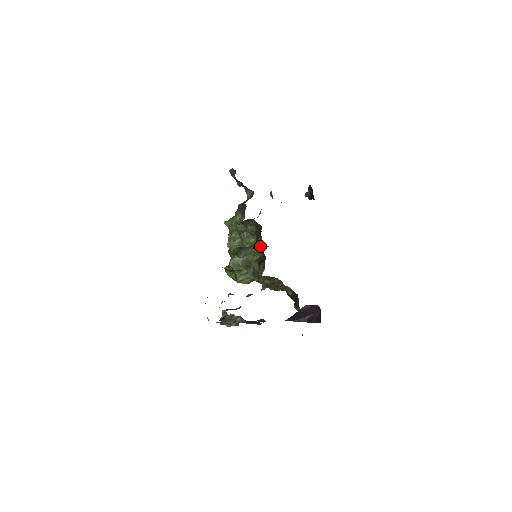
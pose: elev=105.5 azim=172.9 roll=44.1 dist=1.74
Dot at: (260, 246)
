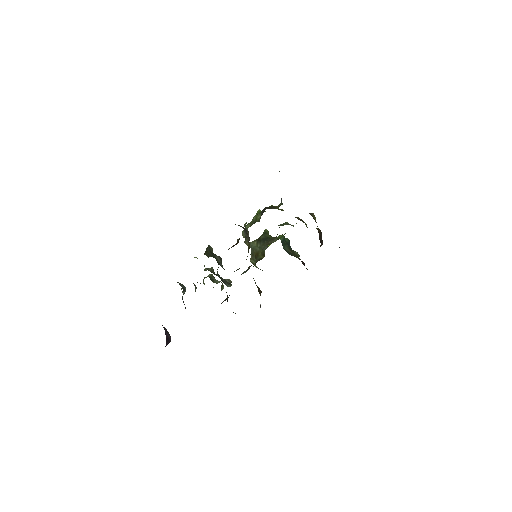
Dot at: occluded
